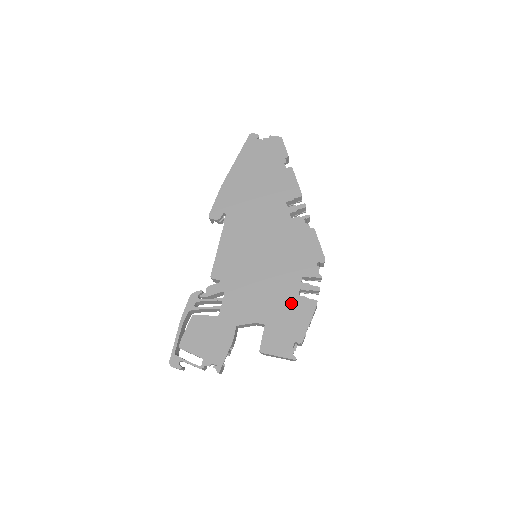
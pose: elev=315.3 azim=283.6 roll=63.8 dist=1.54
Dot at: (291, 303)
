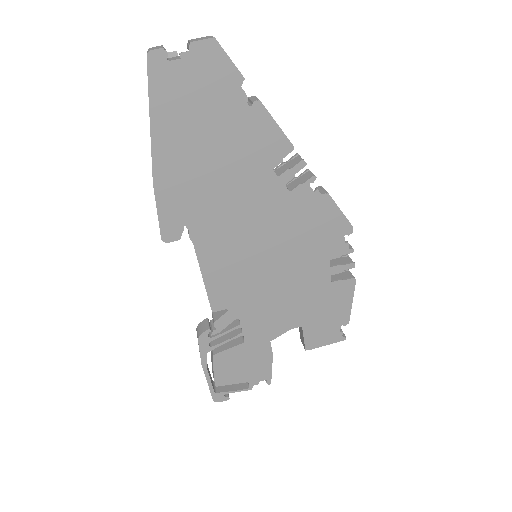
Dot at: (325, 294)
